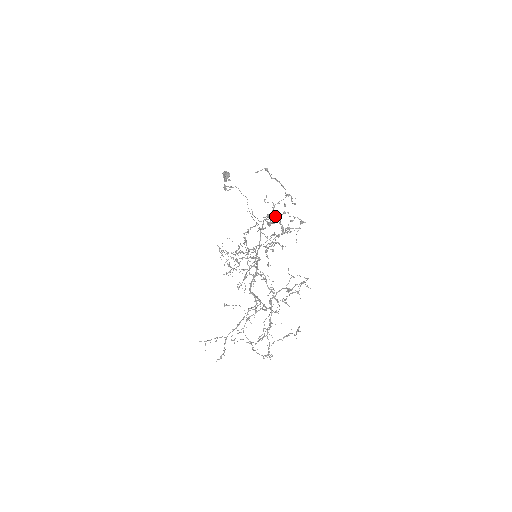
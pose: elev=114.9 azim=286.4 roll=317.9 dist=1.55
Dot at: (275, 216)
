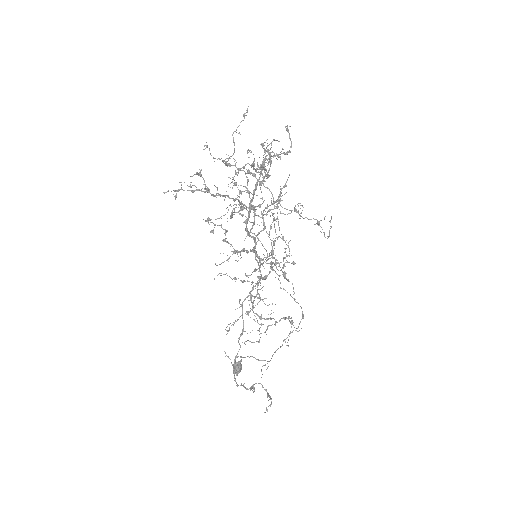
Dot at: occluded
